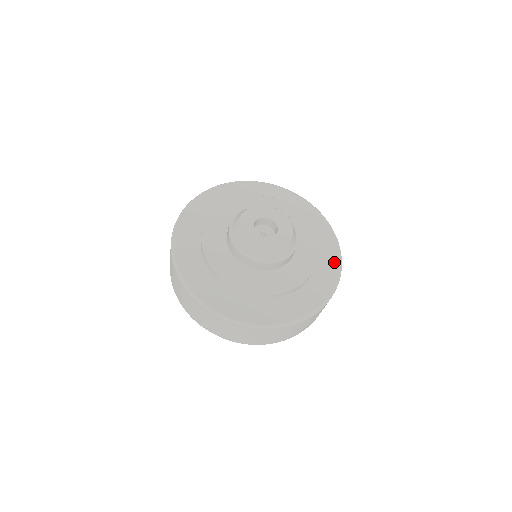
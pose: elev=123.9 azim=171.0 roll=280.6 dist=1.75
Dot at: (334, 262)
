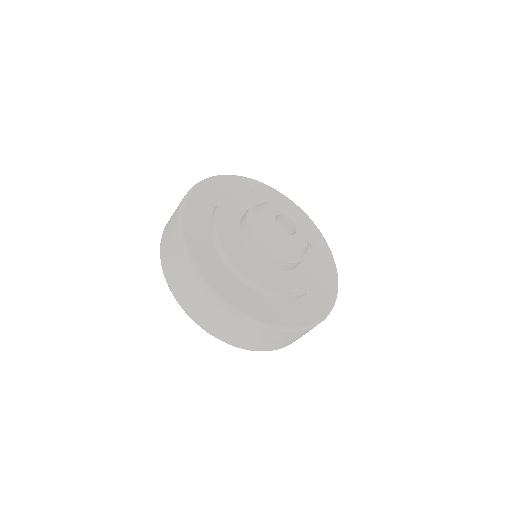
Dot at: (310, 224)
